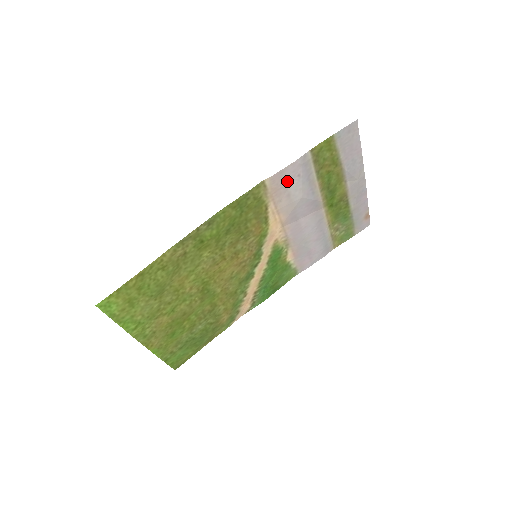
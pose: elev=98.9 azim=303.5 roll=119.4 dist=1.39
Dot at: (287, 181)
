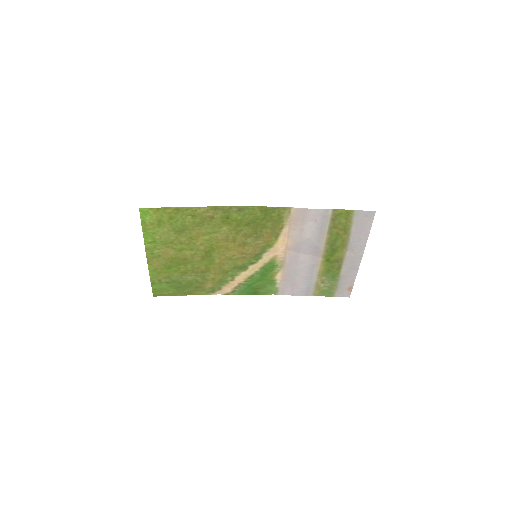
Dot at: (306, 219)
